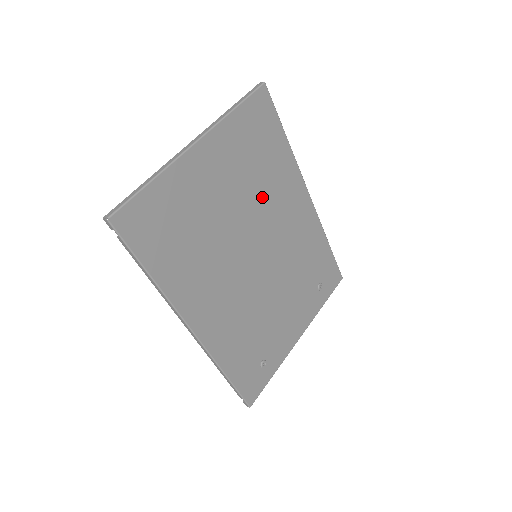
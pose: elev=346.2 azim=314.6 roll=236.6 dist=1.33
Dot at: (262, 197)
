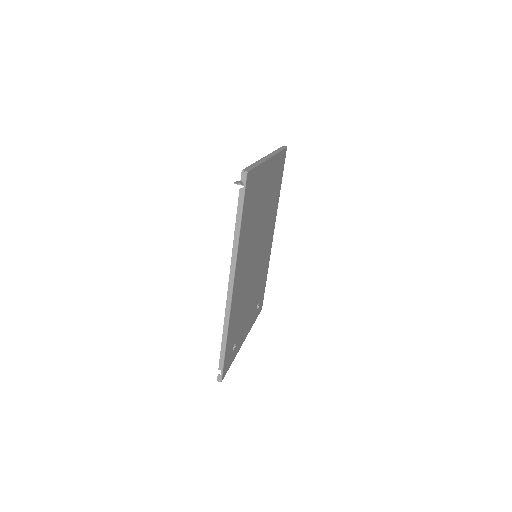
Dot at: (268, 217)
